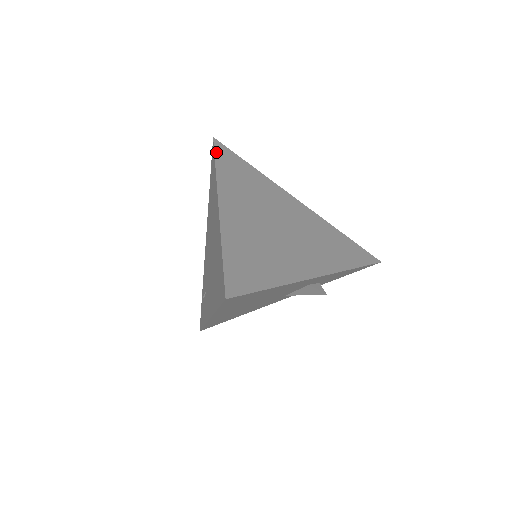
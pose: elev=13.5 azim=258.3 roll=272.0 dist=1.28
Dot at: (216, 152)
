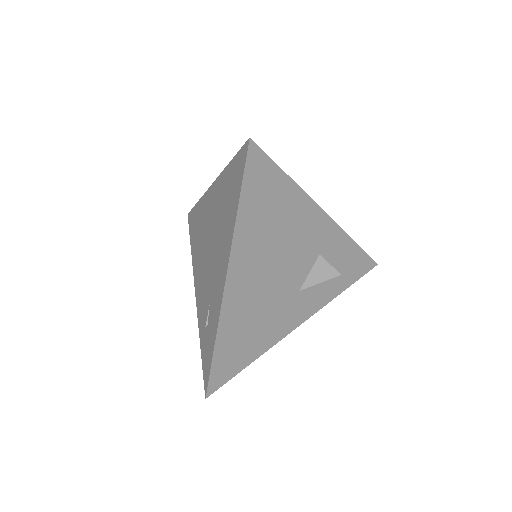
Dot at: occluded
